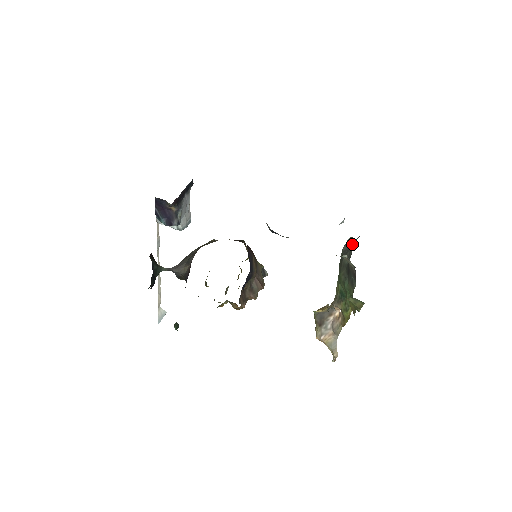
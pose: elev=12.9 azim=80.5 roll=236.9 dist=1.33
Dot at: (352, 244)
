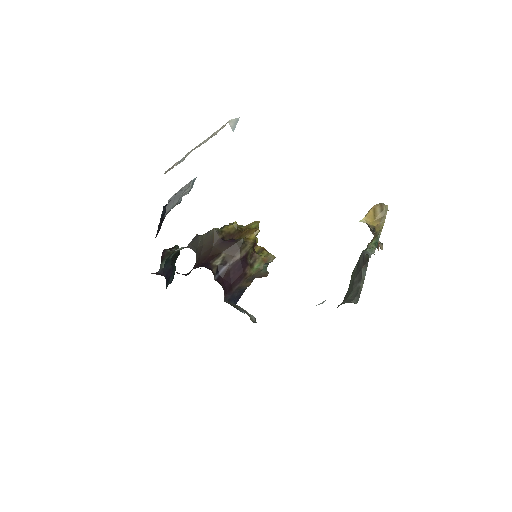
Dot at: (358, 277)
